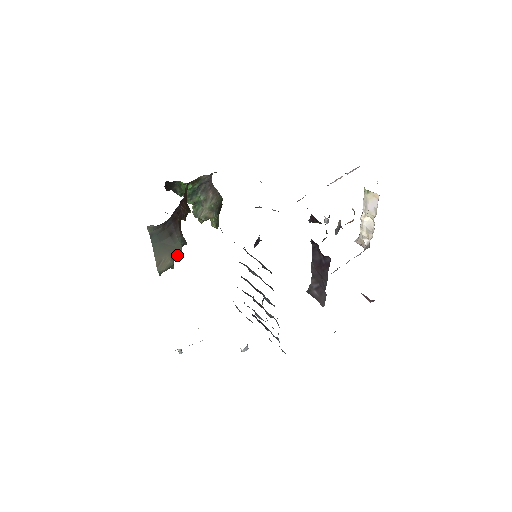
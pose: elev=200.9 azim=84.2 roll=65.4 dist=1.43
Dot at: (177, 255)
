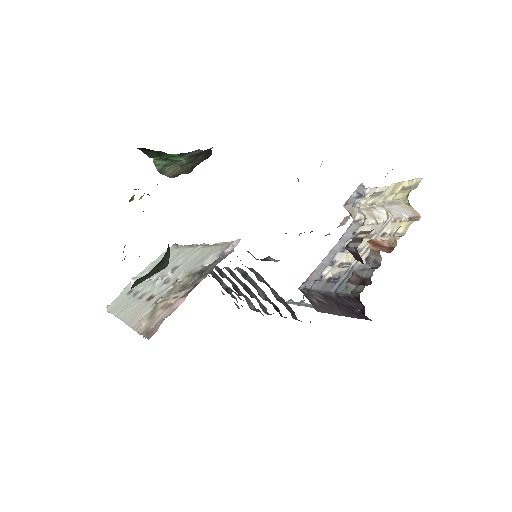
Dot at: occluded
